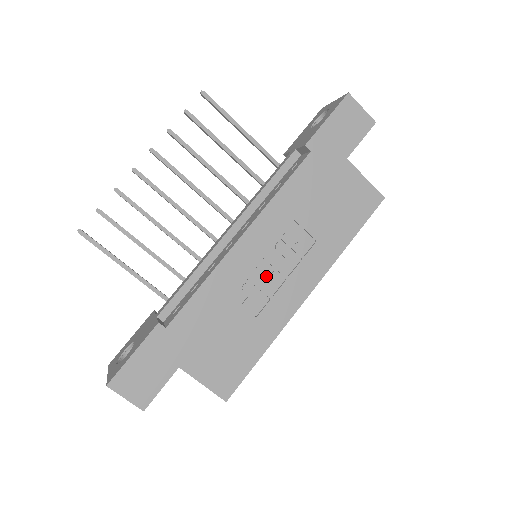
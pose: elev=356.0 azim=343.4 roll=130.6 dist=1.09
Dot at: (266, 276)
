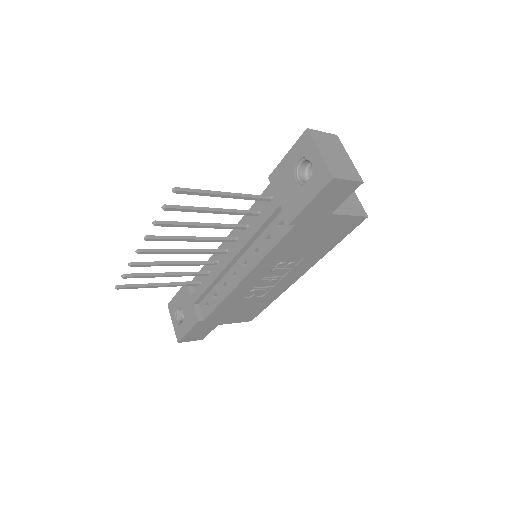
Dot at: (267, 282)
